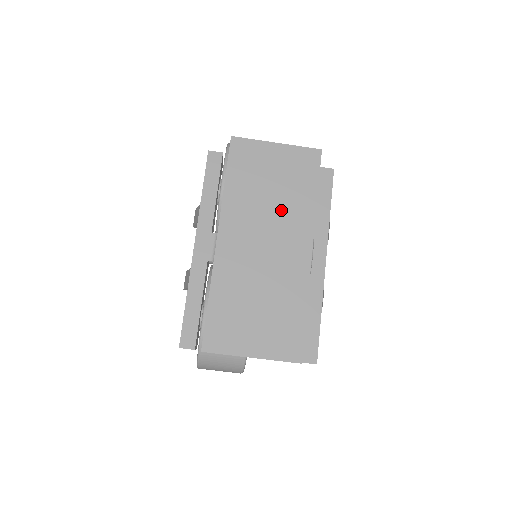
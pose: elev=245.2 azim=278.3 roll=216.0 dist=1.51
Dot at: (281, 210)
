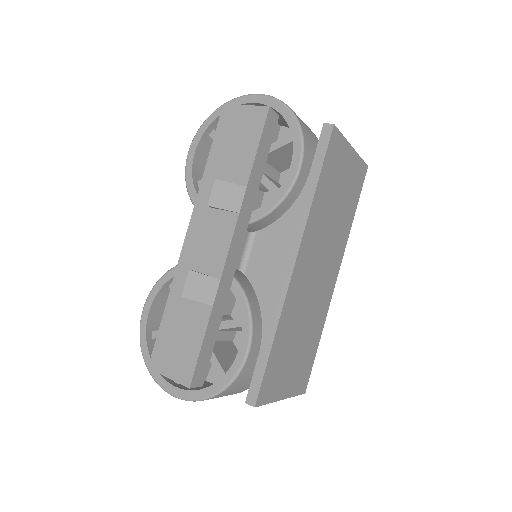
Dot at: (335, 232)
